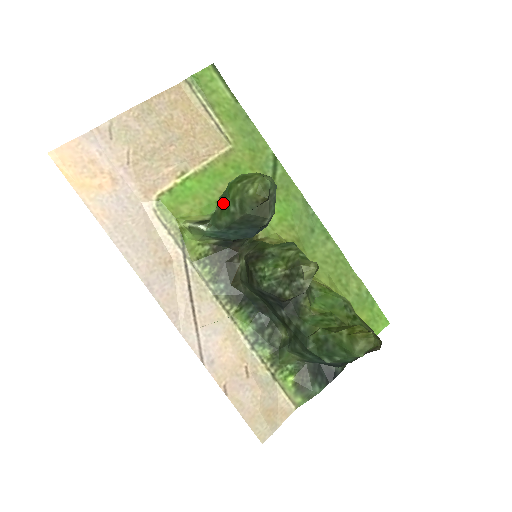
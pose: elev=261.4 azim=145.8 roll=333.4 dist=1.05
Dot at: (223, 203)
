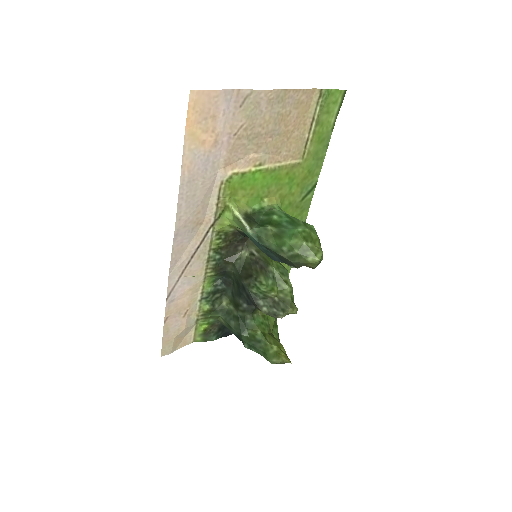
Dot at: (280, 236)
